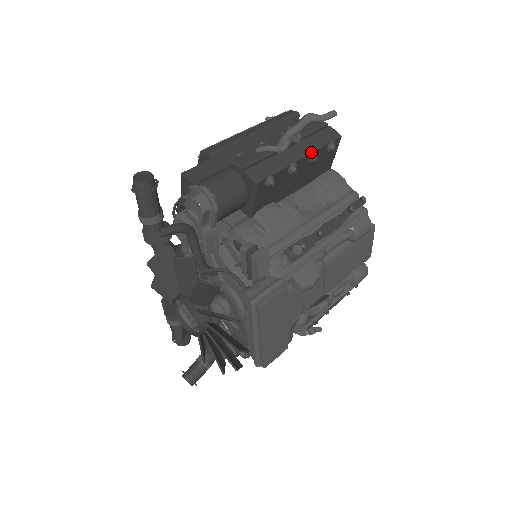
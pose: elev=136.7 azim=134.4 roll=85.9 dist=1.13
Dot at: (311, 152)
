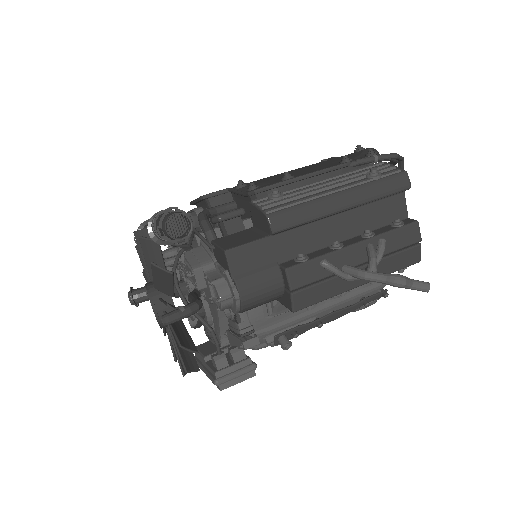
Dot at: occluded
